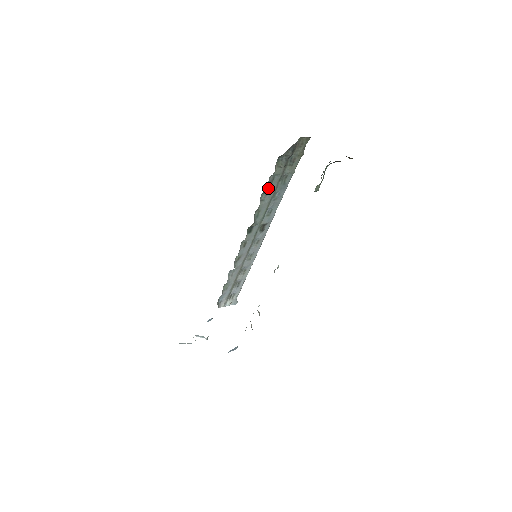
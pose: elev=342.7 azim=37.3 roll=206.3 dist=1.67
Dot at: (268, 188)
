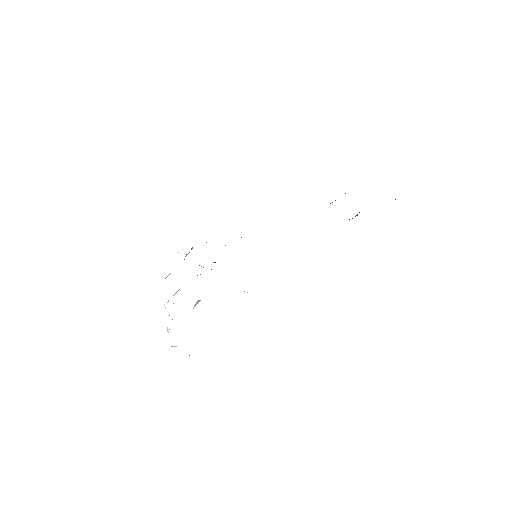
Dot at: occluded
